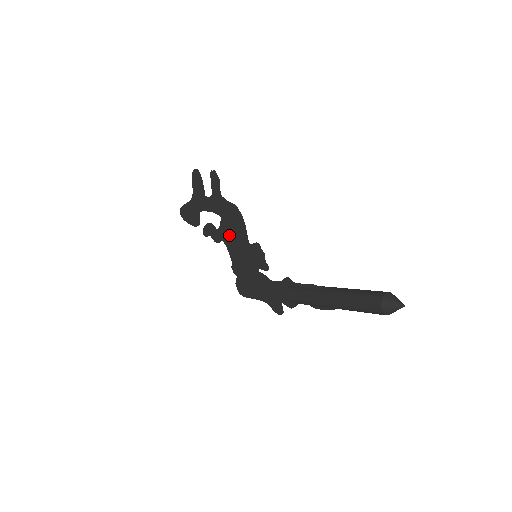
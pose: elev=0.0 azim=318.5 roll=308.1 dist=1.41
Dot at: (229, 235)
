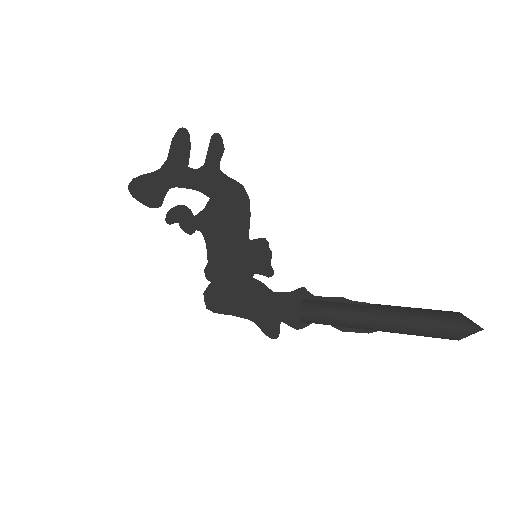
Dot at: (216, 224)
